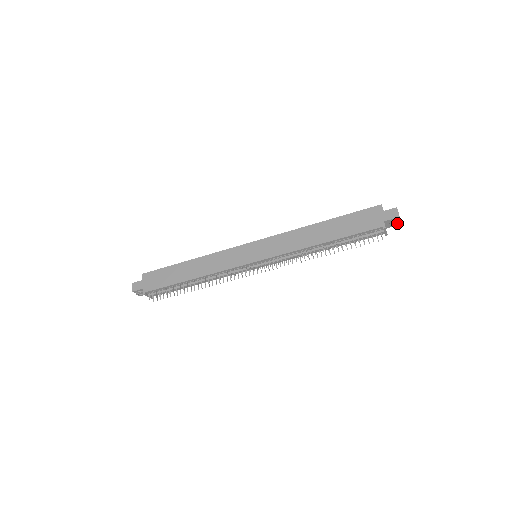
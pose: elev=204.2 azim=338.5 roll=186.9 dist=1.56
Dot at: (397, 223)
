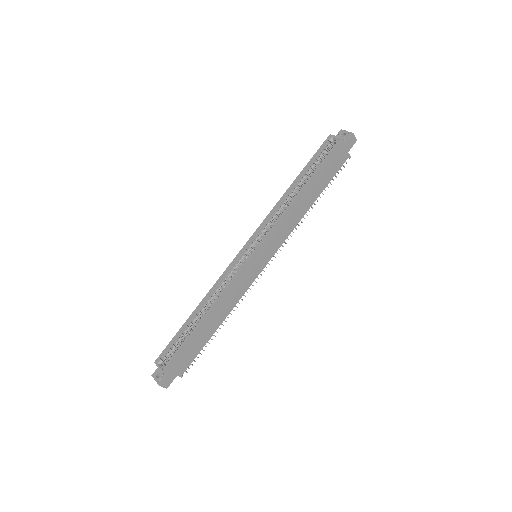
Dot at: occluded
